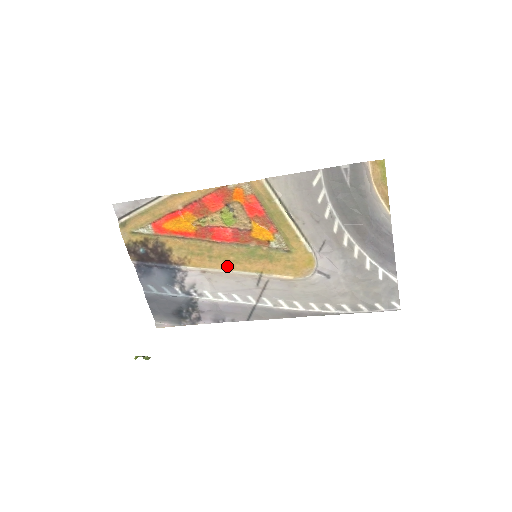
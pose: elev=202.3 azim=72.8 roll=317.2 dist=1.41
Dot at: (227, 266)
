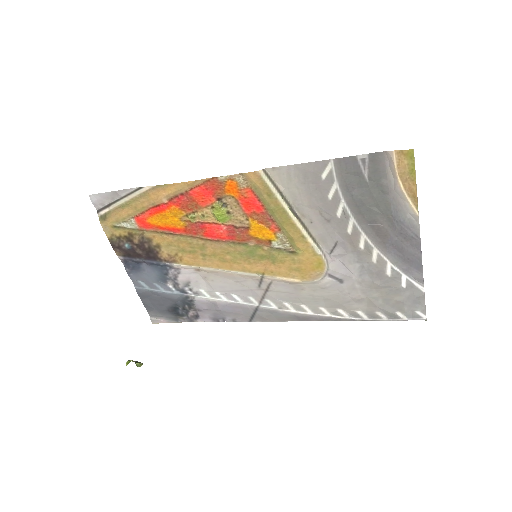
Dot at: (223, 265)
